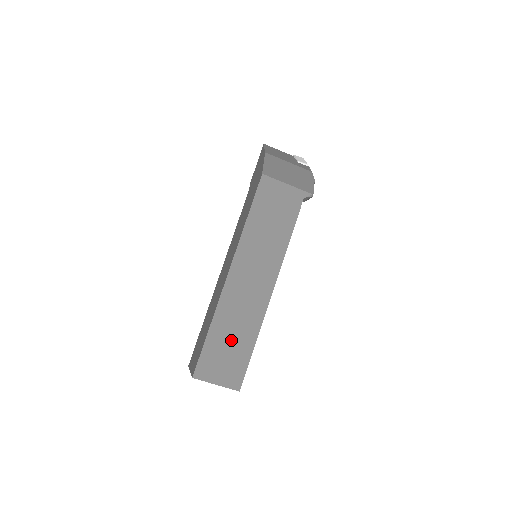
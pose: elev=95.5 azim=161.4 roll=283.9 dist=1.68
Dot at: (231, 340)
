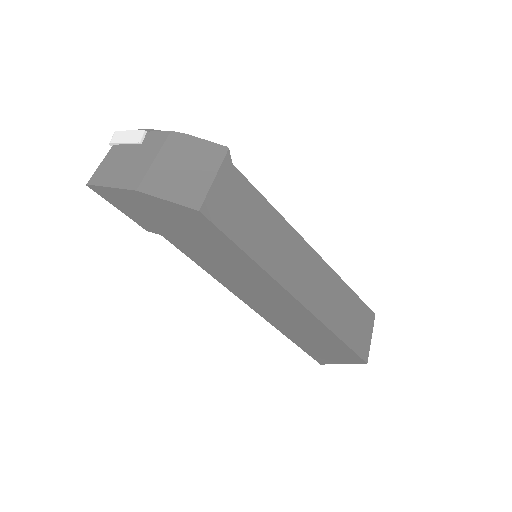
Dot at: (346, 313)
